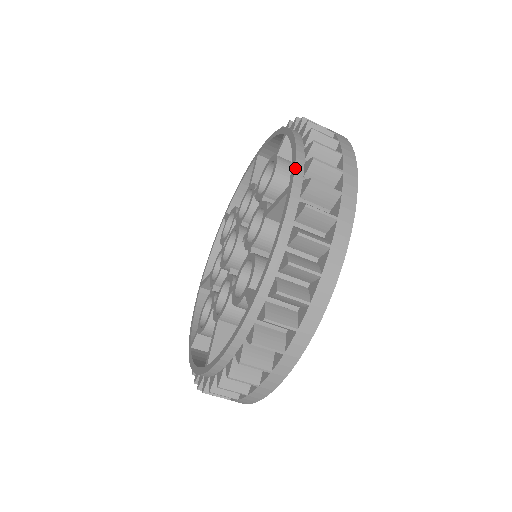
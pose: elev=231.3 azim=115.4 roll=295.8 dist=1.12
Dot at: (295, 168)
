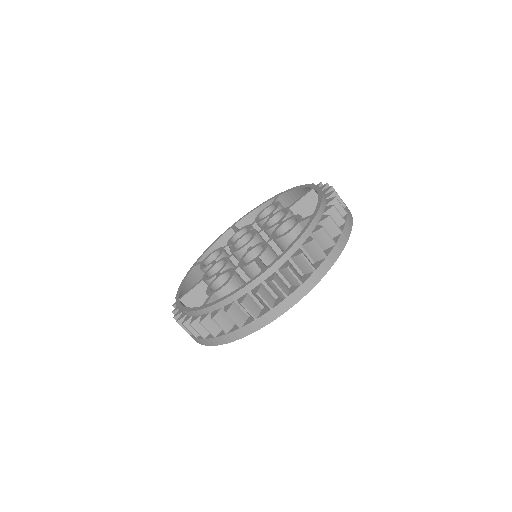
Dot at: (312, 184)
